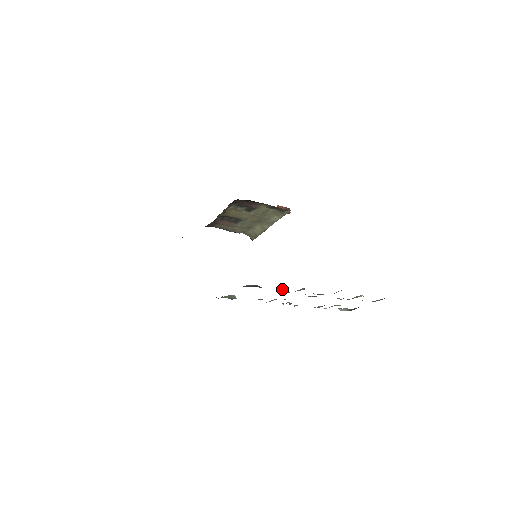
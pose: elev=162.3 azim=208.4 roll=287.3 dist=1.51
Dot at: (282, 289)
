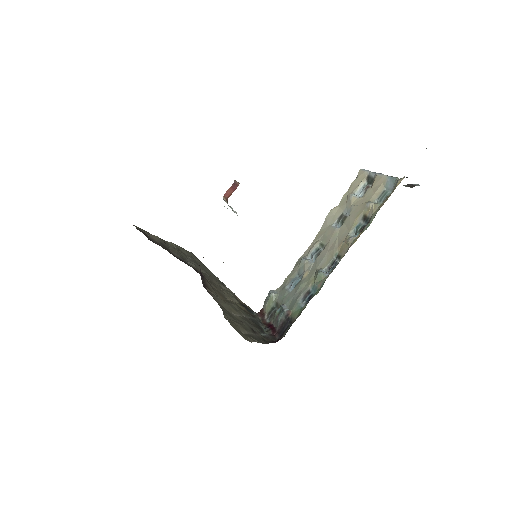
Dot at: (305, 302)
